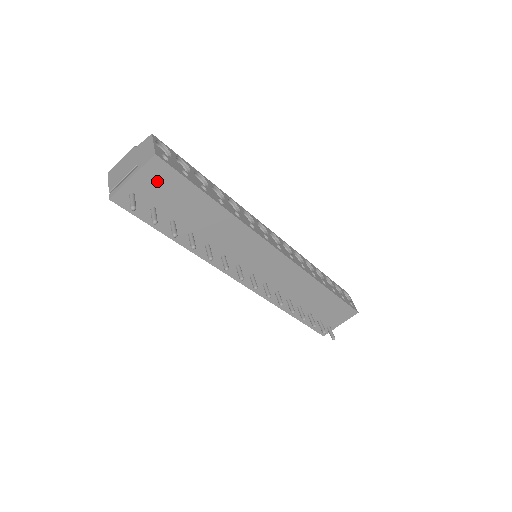
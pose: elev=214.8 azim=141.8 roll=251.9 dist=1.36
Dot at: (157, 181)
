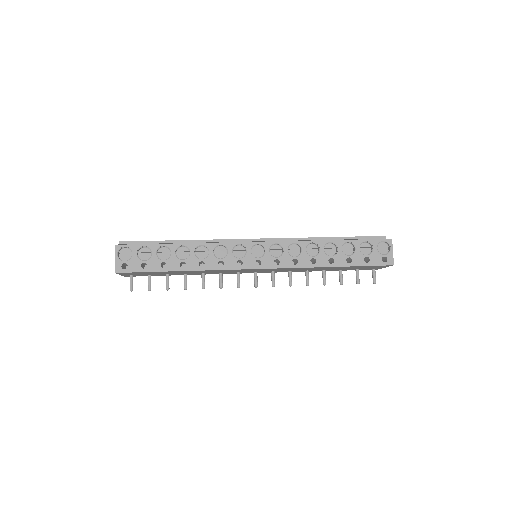
Dot at: occluded
